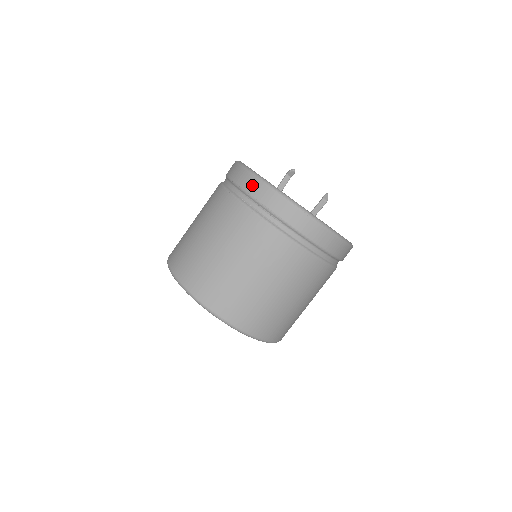
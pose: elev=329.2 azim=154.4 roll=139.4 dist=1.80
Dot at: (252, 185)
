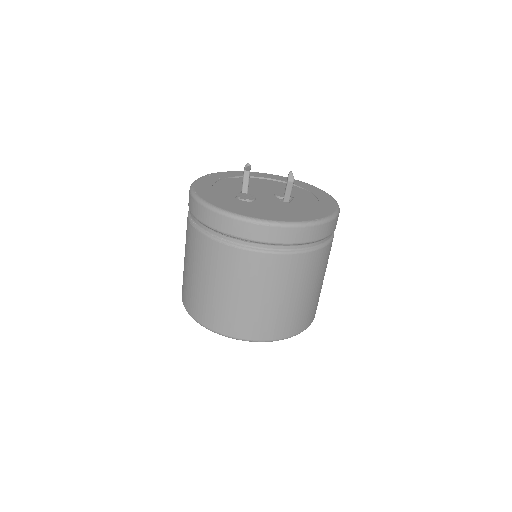
Dot at: (208, 217)
